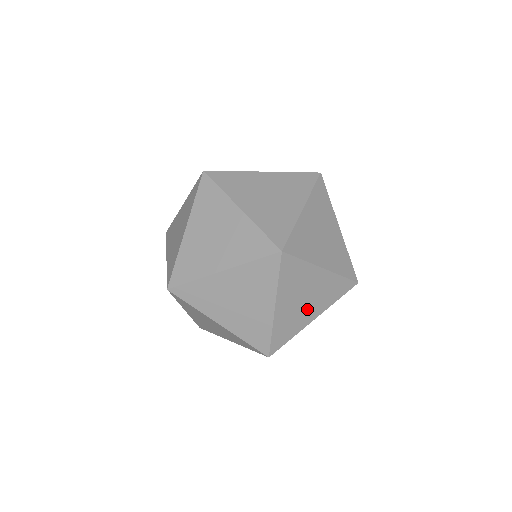
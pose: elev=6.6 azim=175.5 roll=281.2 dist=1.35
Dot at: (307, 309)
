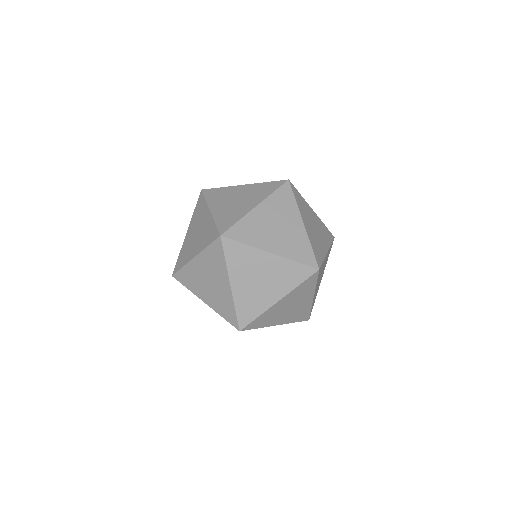
Dot at: (283, 315)
